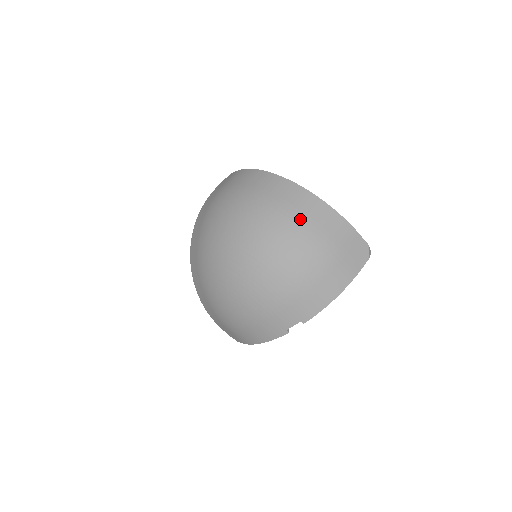
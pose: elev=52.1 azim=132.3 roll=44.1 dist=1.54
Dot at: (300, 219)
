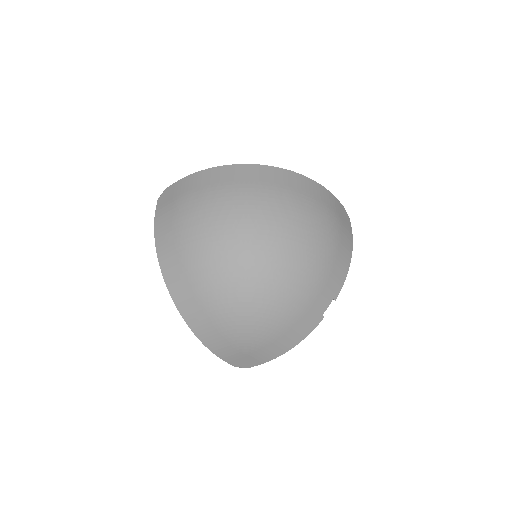
Dot at: (299, 196)
